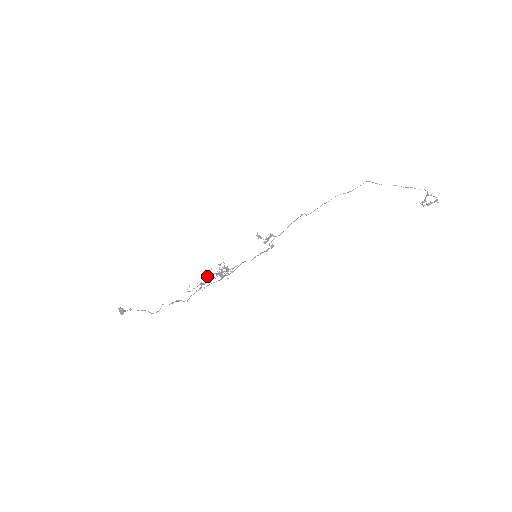
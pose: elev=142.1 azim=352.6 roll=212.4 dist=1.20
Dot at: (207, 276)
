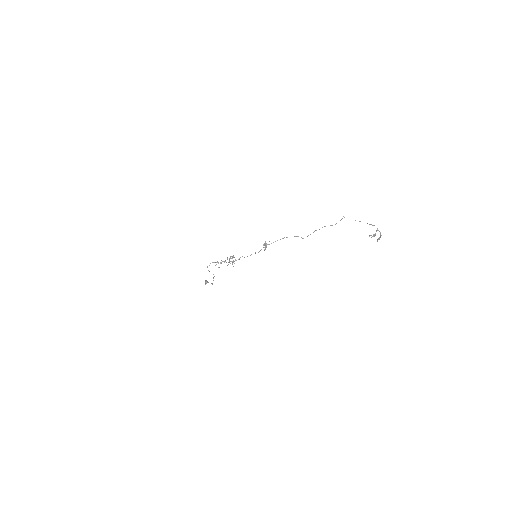
Dot at: occluded
